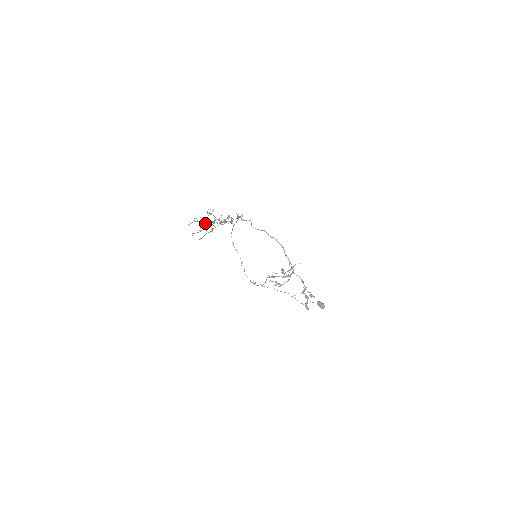
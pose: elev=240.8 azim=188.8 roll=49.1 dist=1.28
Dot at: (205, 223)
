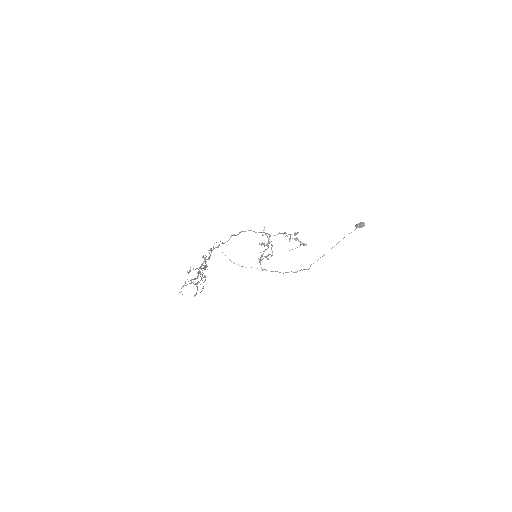
Dot at: occluded
